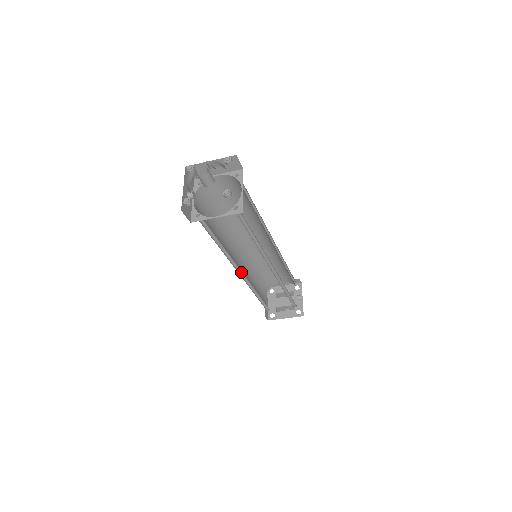
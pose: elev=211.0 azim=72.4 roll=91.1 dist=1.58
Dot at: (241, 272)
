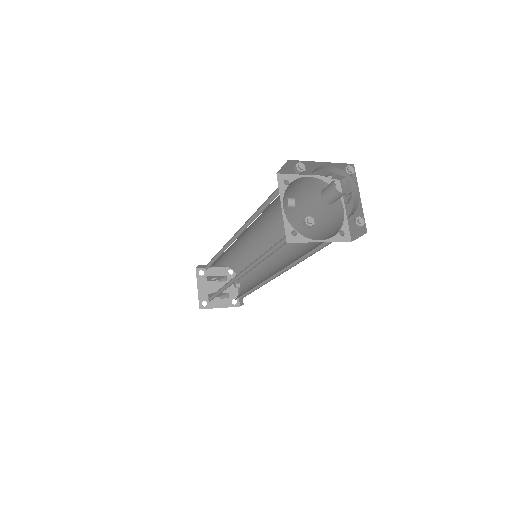
Dot at: (238, 274)
